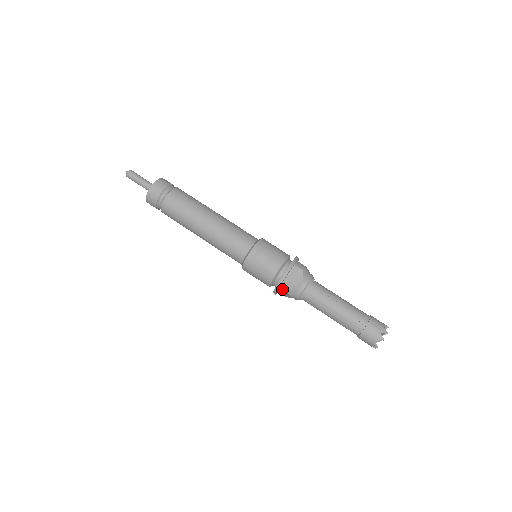
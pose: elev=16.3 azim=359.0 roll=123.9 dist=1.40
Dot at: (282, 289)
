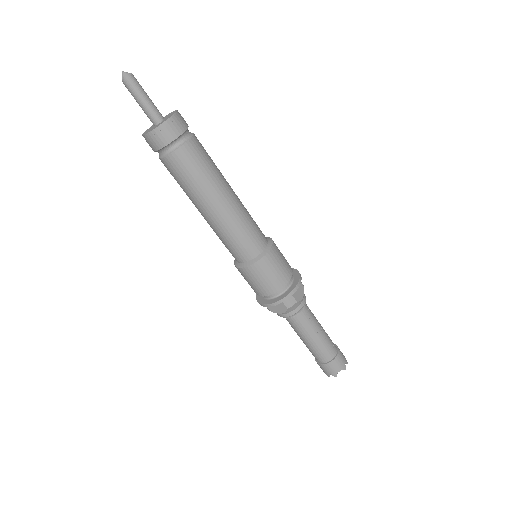
Dot at: (284, 303)
